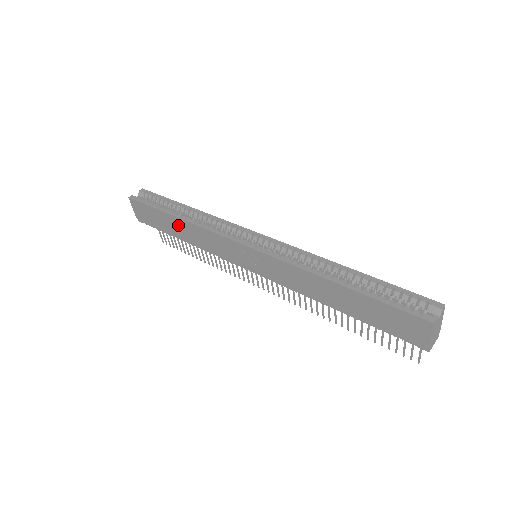
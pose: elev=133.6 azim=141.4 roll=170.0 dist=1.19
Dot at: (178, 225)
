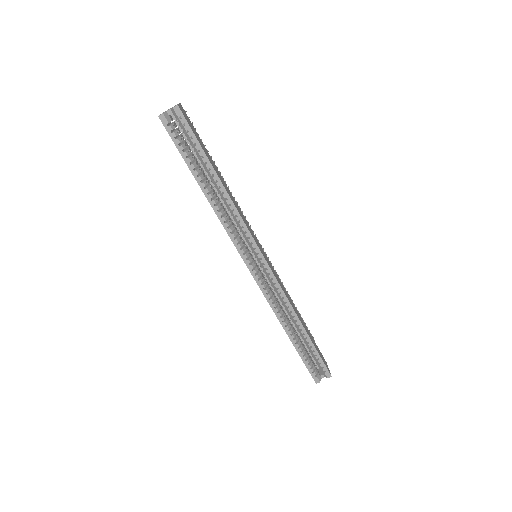
Dot at: occluded
